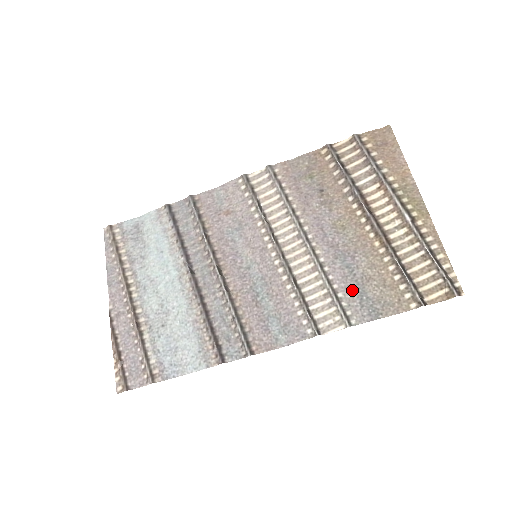
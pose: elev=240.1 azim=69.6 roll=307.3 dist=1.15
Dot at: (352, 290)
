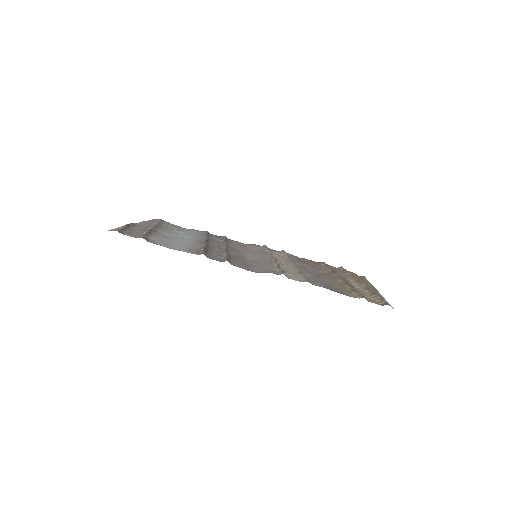
Dot at: (317, 281)
